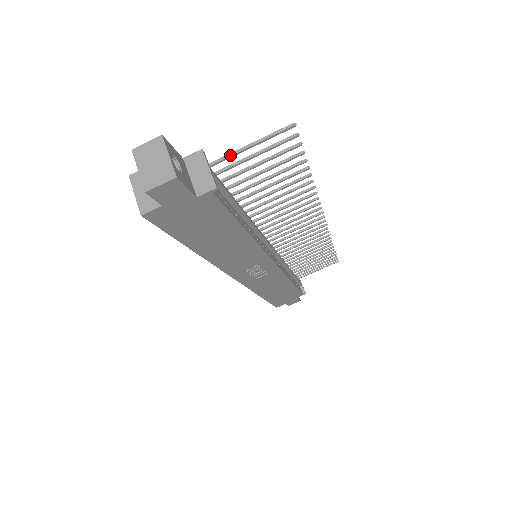
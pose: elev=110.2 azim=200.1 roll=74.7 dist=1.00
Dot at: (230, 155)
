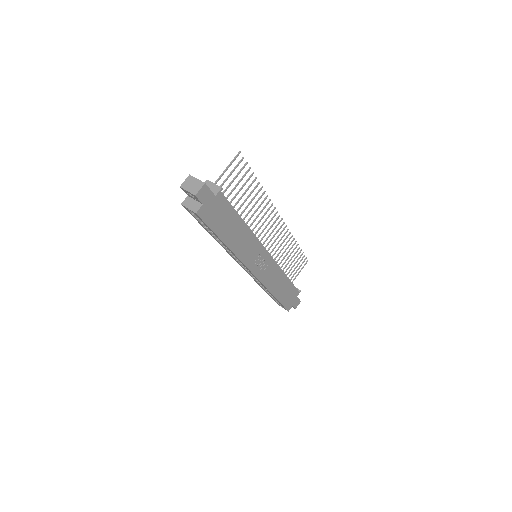
Dot at: (220, 177)
